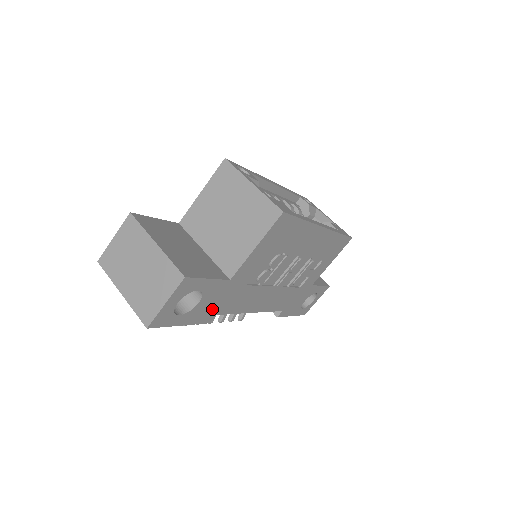
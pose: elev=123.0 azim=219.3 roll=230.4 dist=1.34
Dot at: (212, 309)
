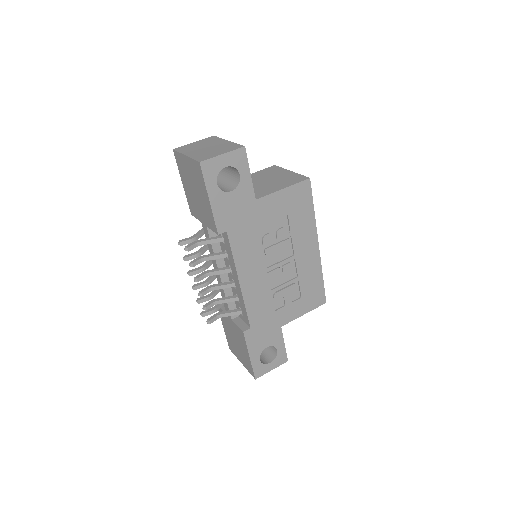
Dot at: (230, 217)
